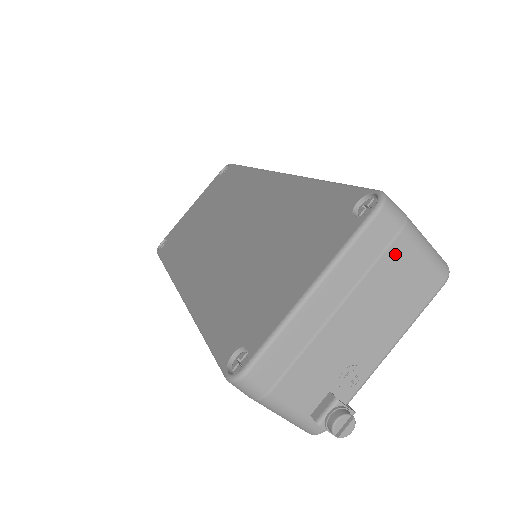
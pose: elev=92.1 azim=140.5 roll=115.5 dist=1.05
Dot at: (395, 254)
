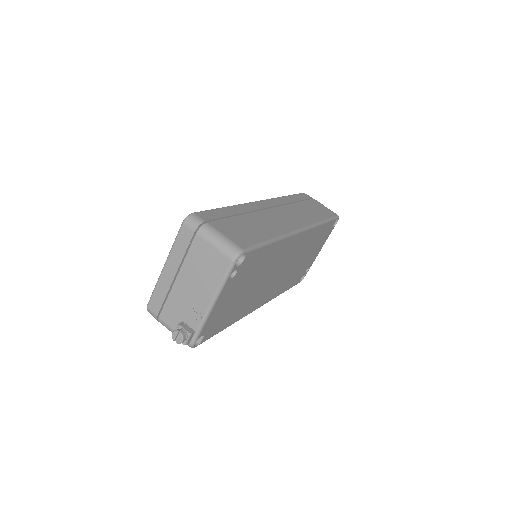
Dot at: (196, 246)
